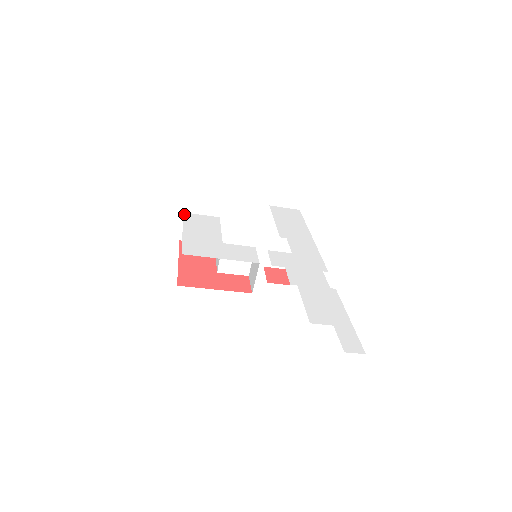
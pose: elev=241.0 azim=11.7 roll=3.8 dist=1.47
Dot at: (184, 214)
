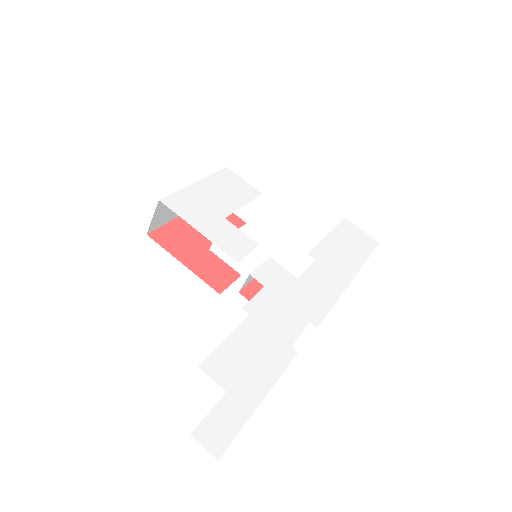
Dot at: (225, 169)
